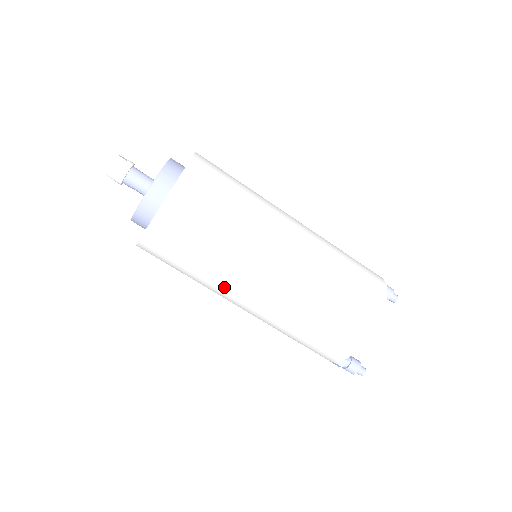
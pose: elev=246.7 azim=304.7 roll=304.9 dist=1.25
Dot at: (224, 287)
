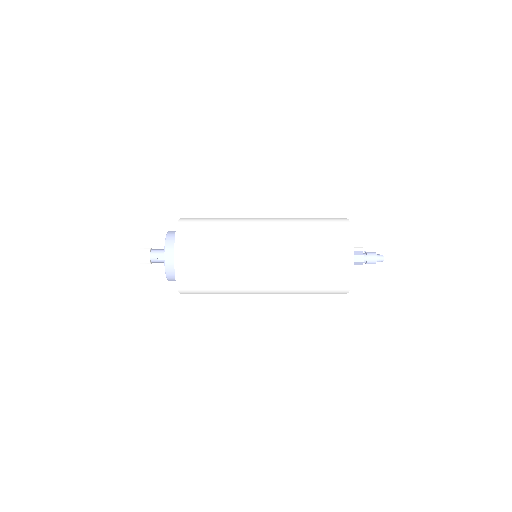
Dot at: occluded
